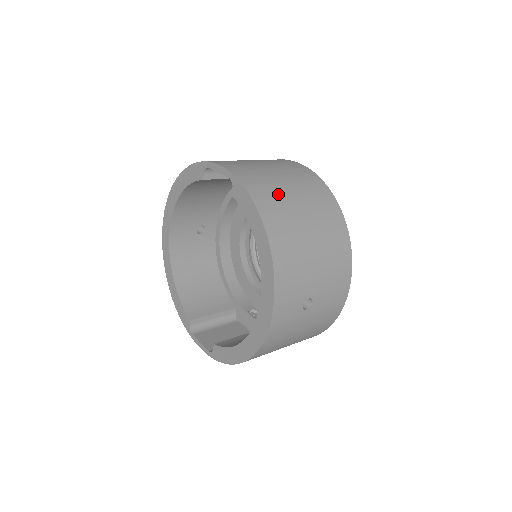
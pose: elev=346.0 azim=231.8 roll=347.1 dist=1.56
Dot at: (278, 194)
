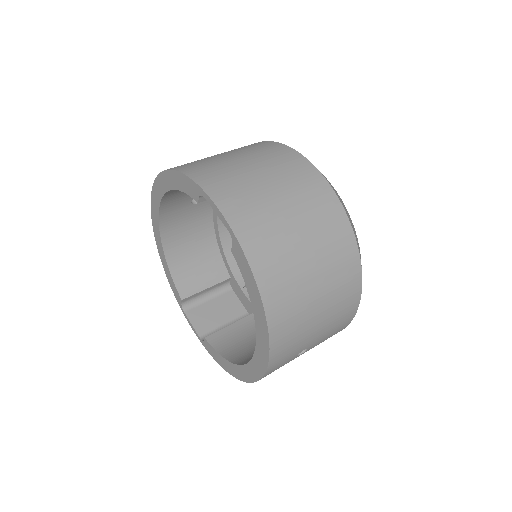
Dot at: (286, 257)
